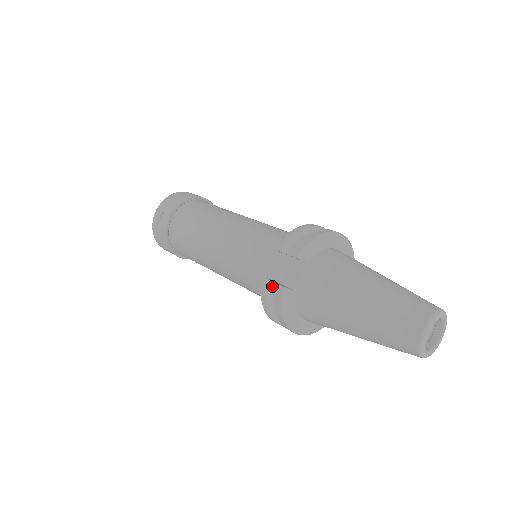
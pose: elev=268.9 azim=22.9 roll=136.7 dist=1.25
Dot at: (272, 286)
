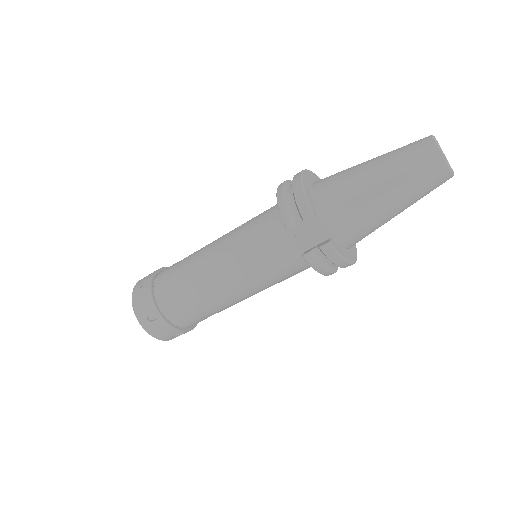
Dot at: (314, 253)
